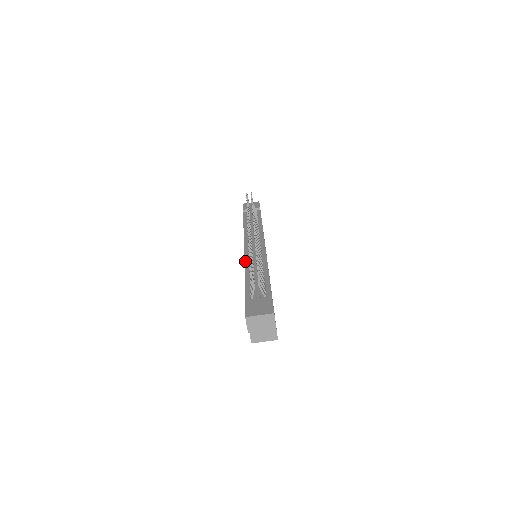
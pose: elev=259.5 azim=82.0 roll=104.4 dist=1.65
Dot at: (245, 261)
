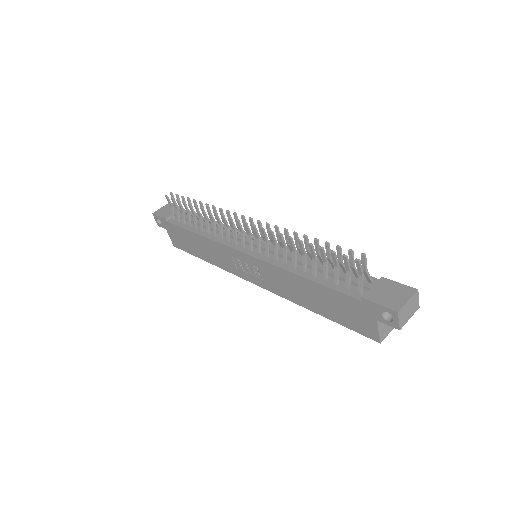
Dot at: (273, 263)
